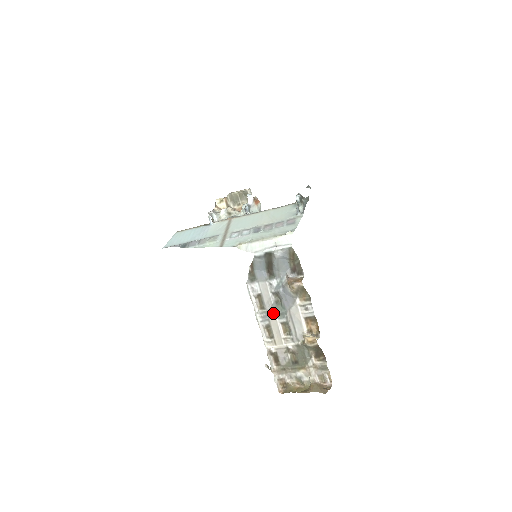
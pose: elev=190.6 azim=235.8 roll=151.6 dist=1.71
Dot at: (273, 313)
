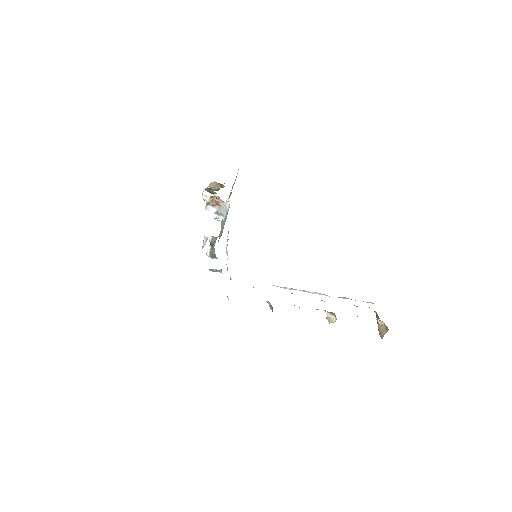
Dot at: occluded
